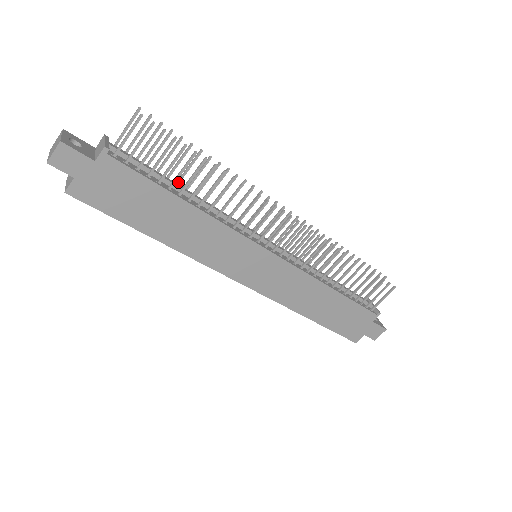
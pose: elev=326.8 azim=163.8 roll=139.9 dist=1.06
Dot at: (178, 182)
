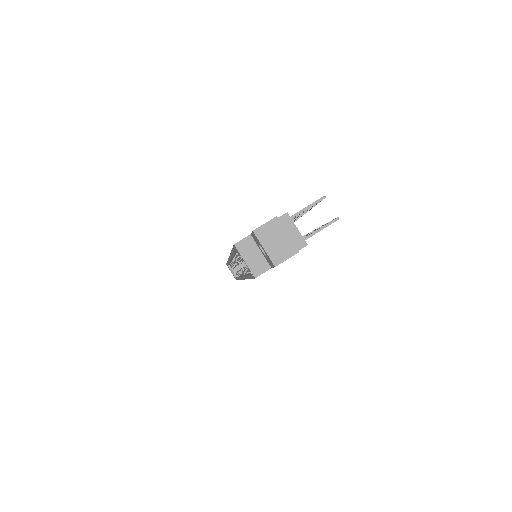
Dot at: occluded
